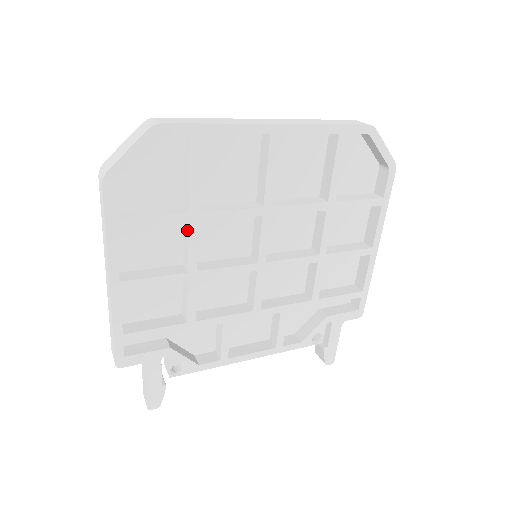
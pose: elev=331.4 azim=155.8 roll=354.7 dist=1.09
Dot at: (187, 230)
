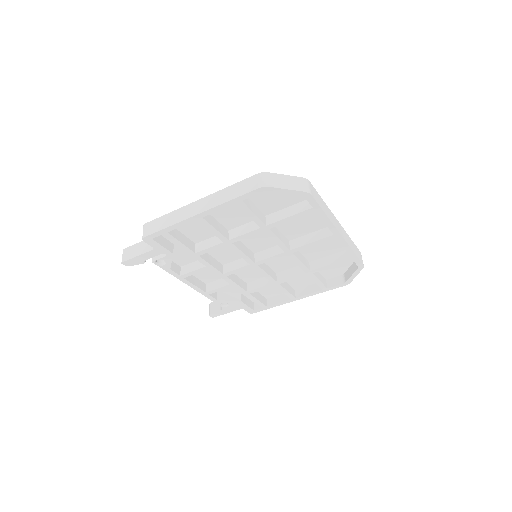
Dot at: (254, 228)
